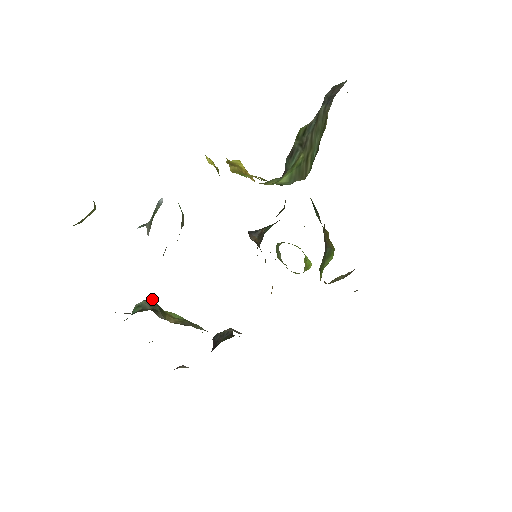
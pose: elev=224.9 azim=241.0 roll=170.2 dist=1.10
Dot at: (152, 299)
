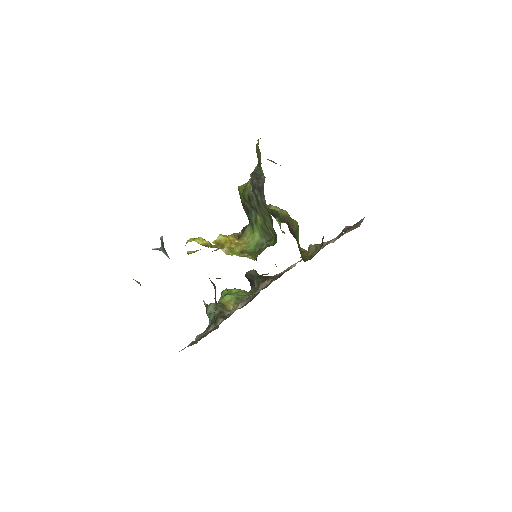
Dot at: (212, 303)
